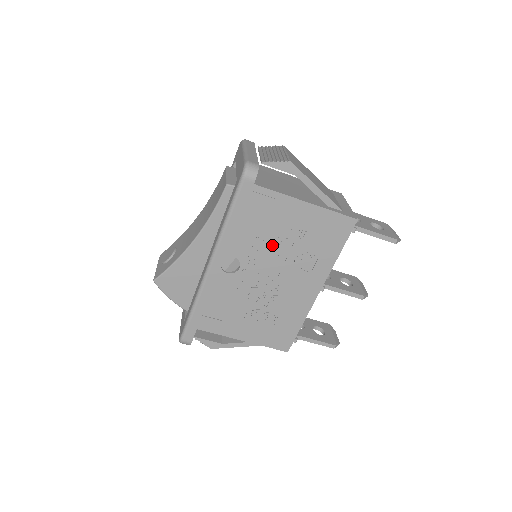
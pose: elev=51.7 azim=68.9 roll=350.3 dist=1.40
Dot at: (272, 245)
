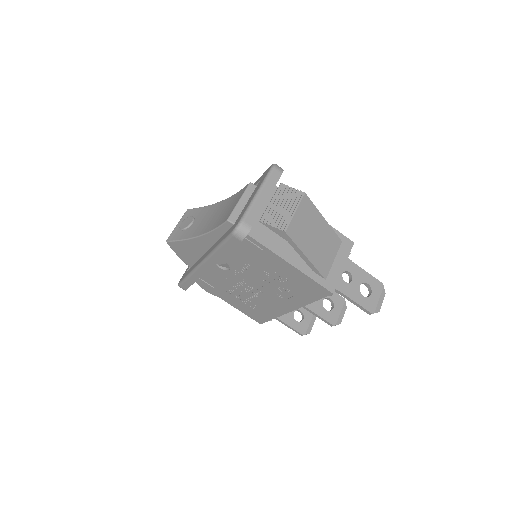
Dot at: (257, 271)
